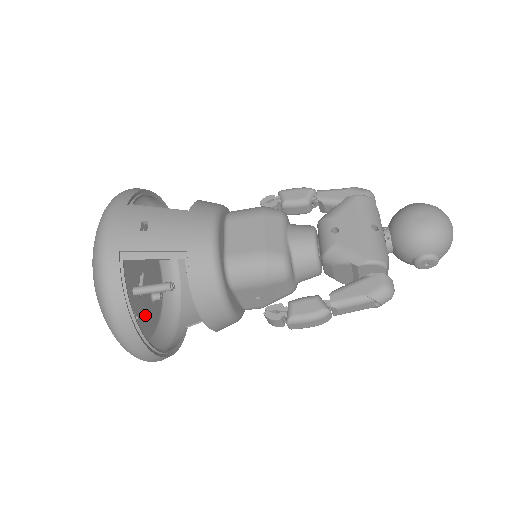
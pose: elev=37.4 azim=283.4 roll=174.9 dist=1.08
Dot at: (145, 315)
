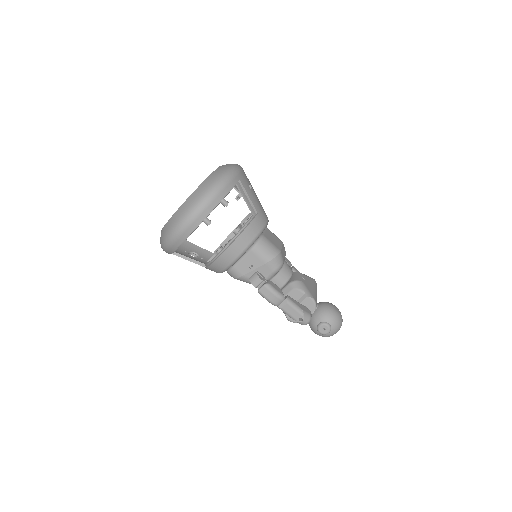
Dot at: occluded
